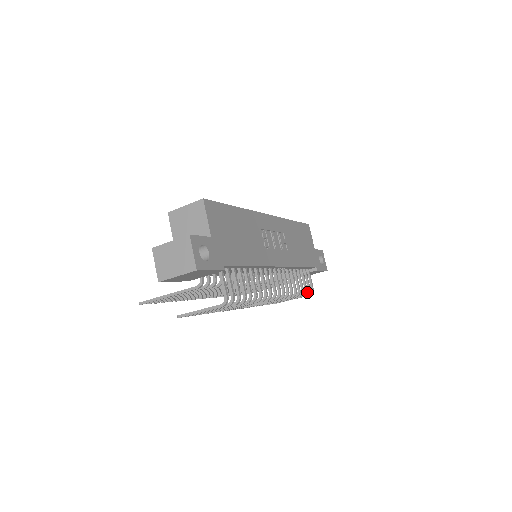
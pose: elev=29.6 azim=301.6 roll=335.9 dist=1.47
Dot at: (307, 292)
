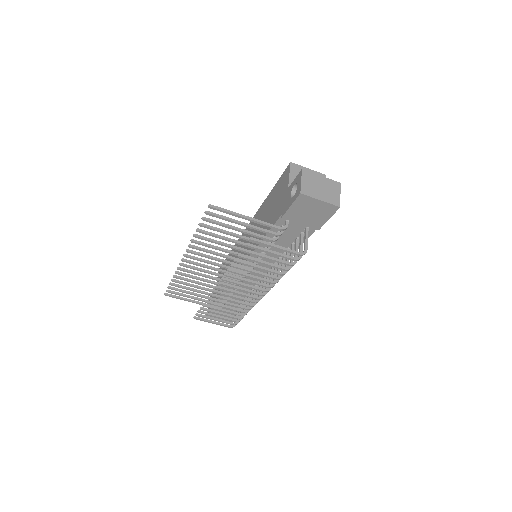
Dot at: (236, 322)
